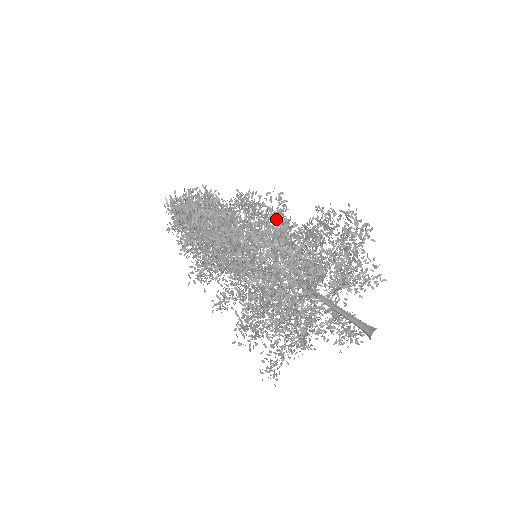
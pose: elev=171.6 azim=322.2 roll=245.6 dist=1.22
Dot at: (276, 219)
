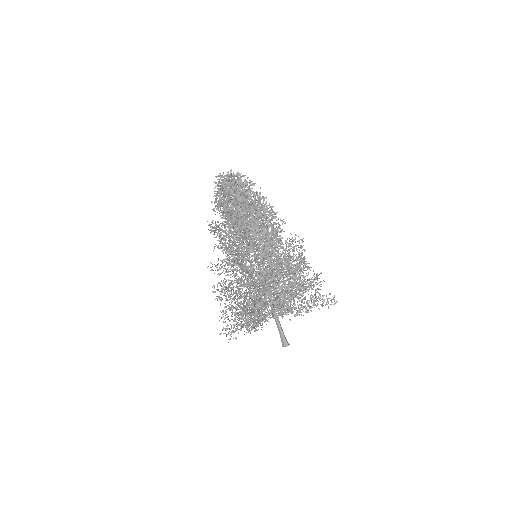
Dot at: occluded
